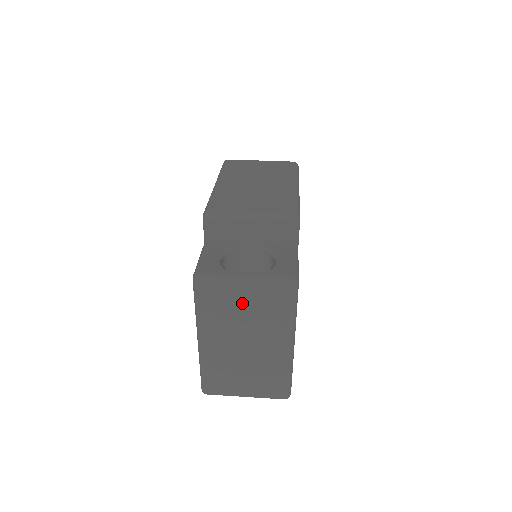
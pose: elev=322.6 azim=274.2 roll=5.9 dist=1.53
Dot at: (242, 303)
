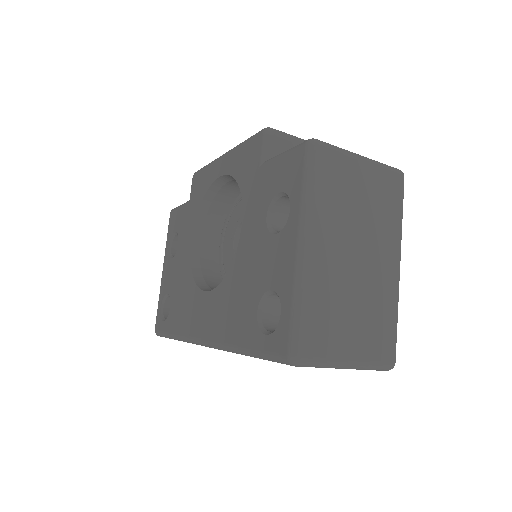
Dot at: (359, 187)
